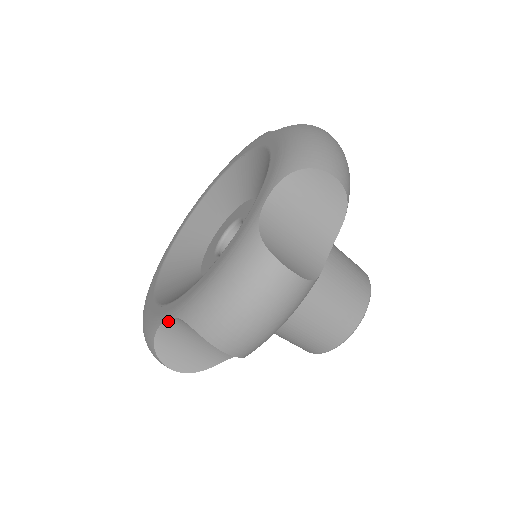
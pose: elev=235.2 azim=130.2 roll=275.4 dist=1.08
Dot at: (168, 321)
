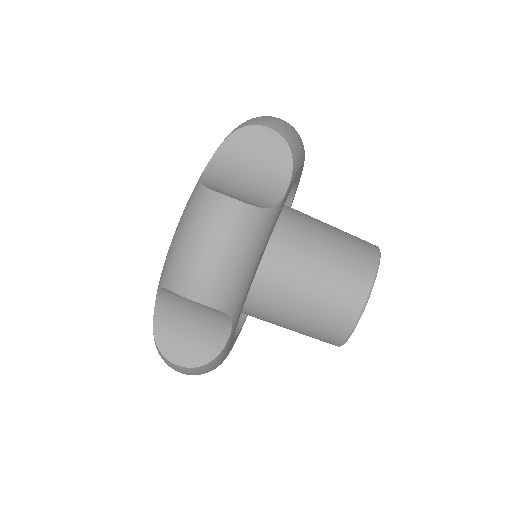
Dot at: (209, 165)
